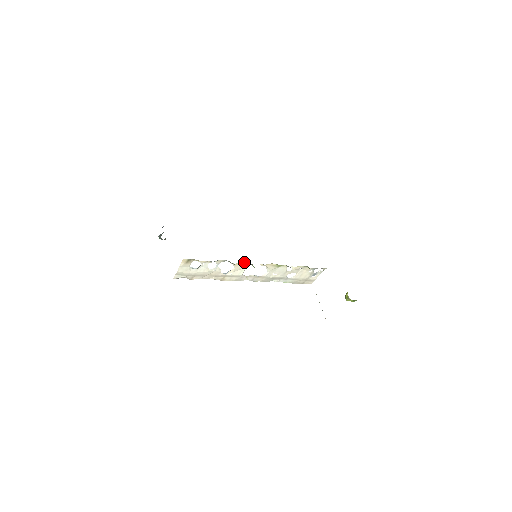
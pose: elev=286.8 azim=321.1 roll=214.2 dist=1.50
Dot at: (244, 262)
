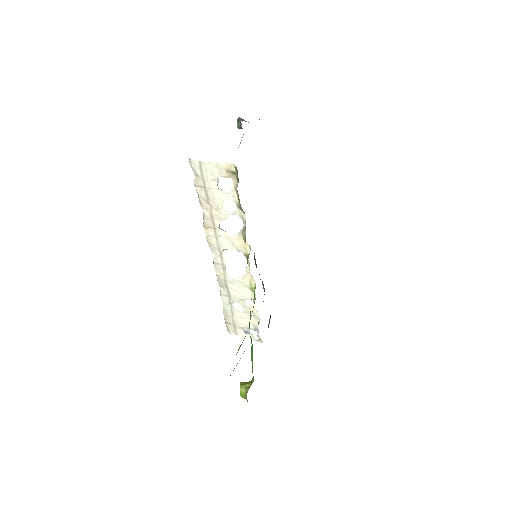
Dot at: (248, 245)
